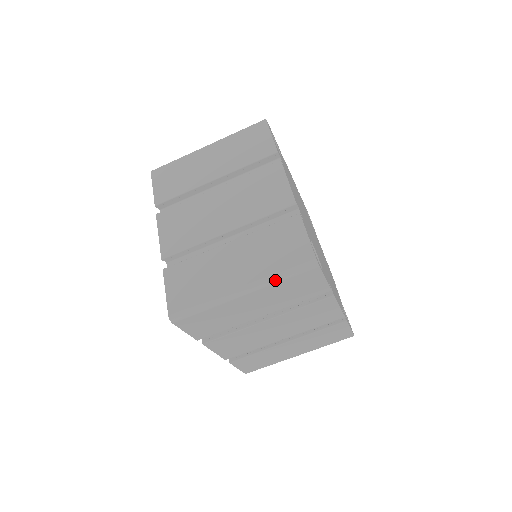
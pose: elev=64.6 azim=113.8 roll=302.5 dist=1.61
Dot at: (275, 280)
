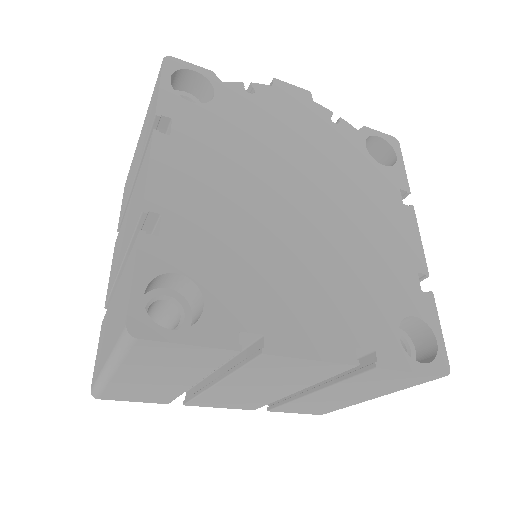
Dot at: occluded
